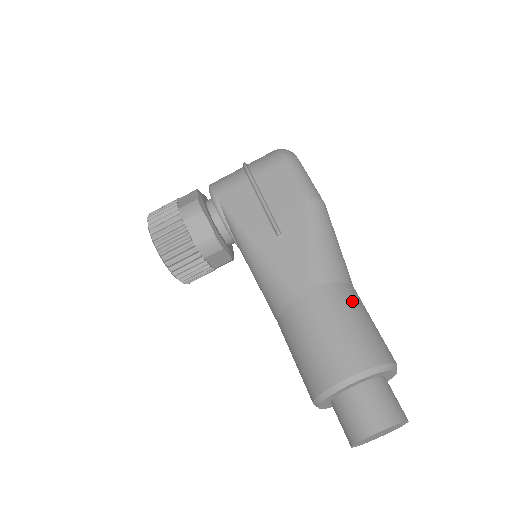
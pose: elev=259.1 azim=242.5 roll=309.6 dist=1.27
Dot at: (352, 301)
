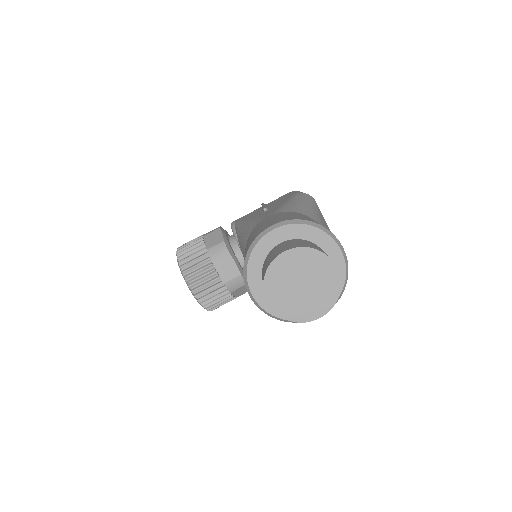
Dot at: (308, 217)
